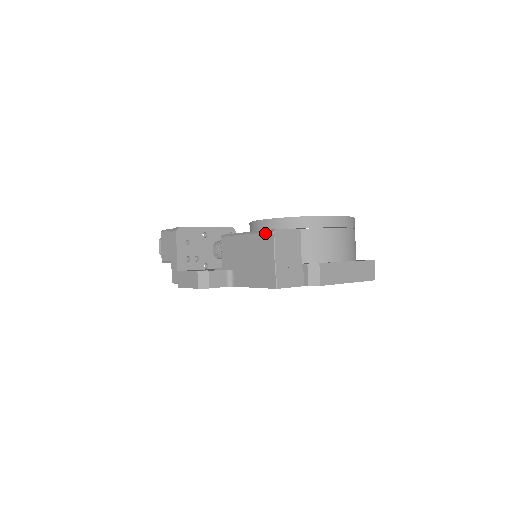
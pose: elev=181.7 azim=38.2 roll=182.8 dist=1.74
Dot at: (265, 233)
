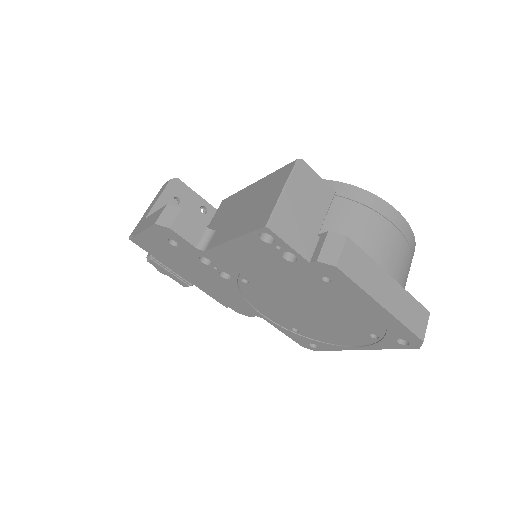
Dot at: (284, 166)
